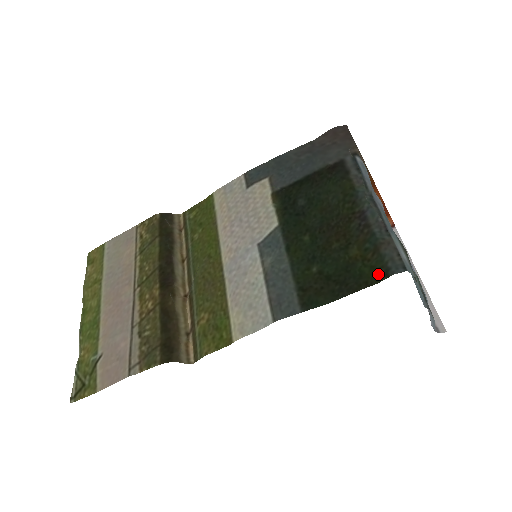
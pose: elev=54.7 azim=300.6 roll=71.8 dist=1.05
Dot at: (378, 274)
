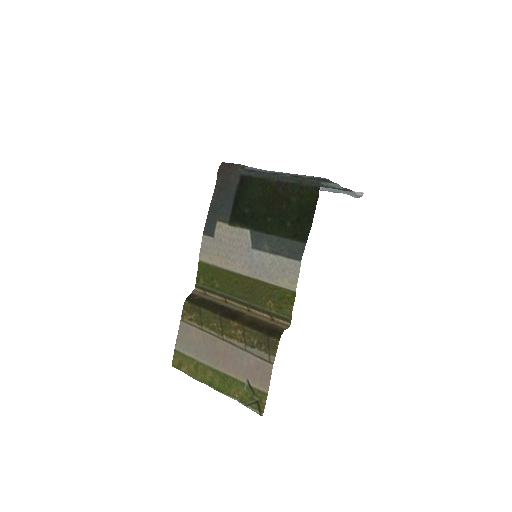
Dot at: (314, 194)
